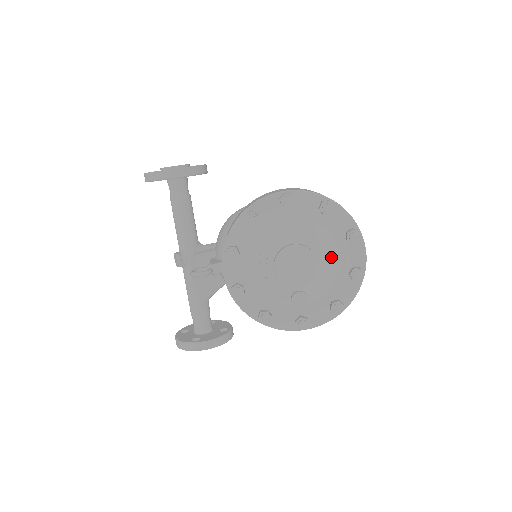
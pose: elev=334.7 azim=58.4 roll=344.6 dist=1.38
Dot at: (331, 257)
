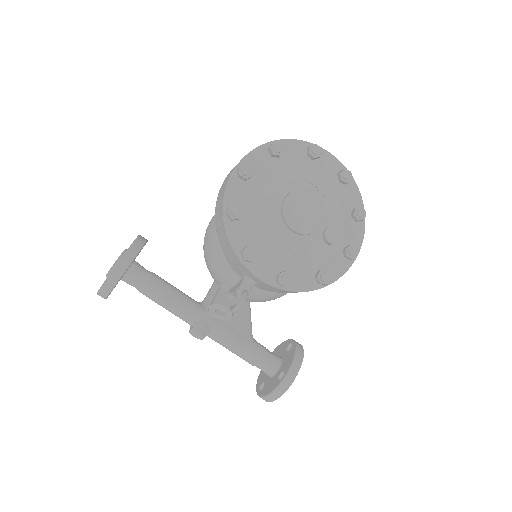
Dot at: (317, 182)
